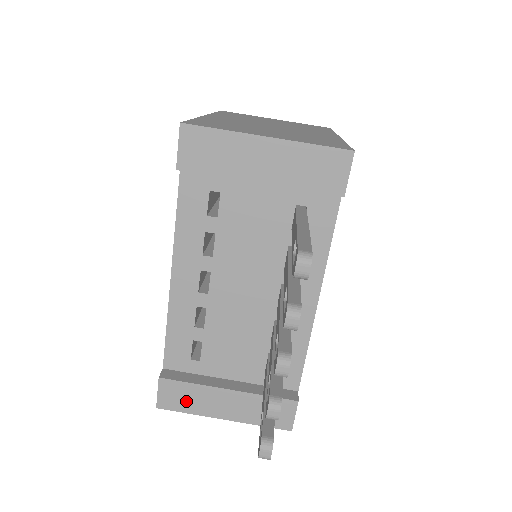
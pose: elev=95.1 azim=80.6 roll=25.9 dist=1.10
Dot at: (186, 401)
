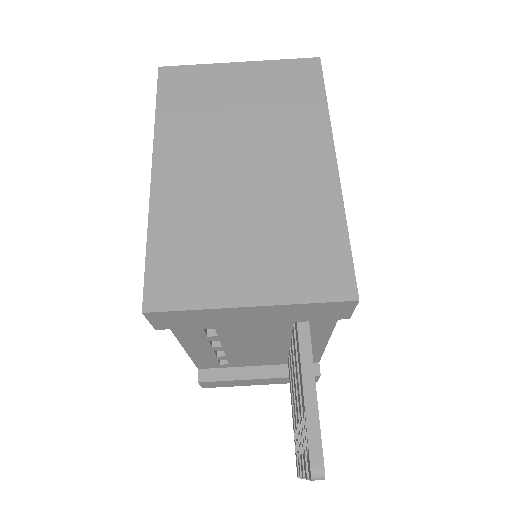
Dot at: (226, 385)
